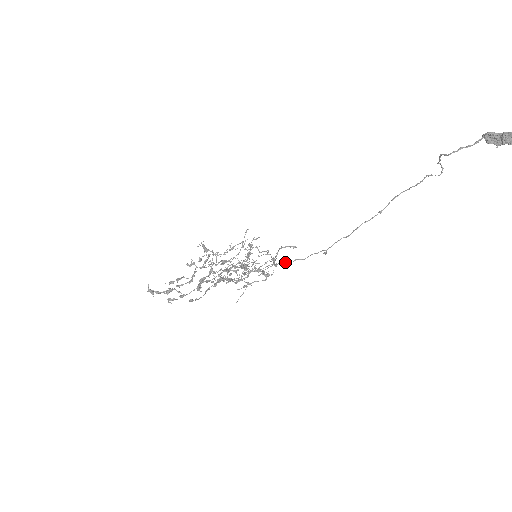
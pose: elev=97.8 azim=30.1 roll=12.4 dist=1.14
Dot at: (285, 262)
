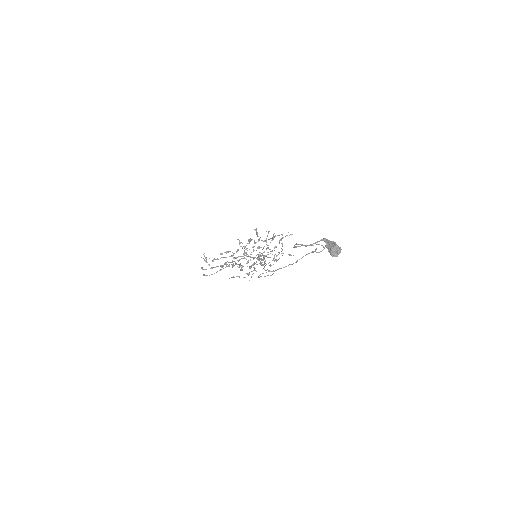
Dot at: (263, 268)
